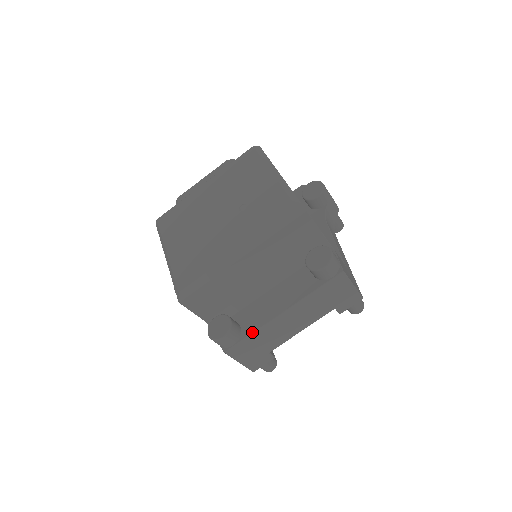
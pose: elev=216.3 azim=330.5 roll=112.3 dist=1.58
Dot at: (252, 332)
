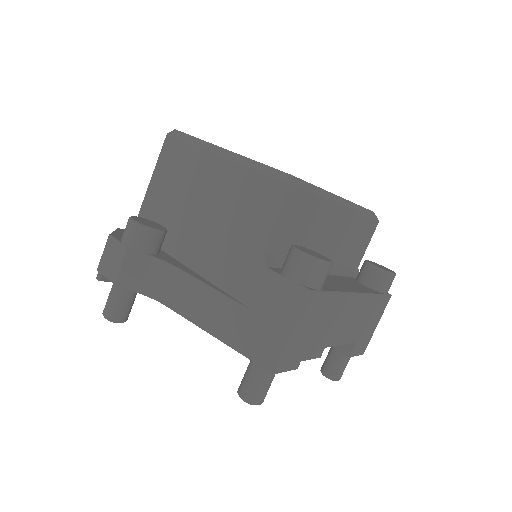
Dot at: (336, 290)
